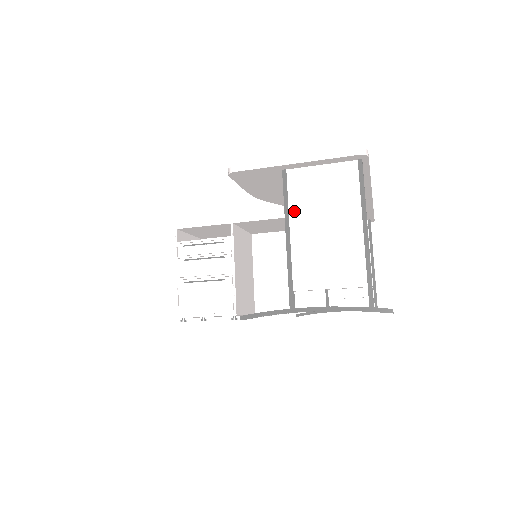
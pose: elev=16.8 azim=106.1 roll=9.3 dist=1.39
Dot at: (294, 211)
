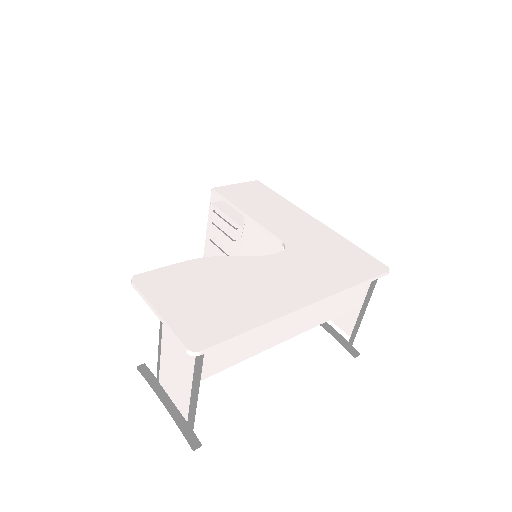
Dot at: (164, 339)
